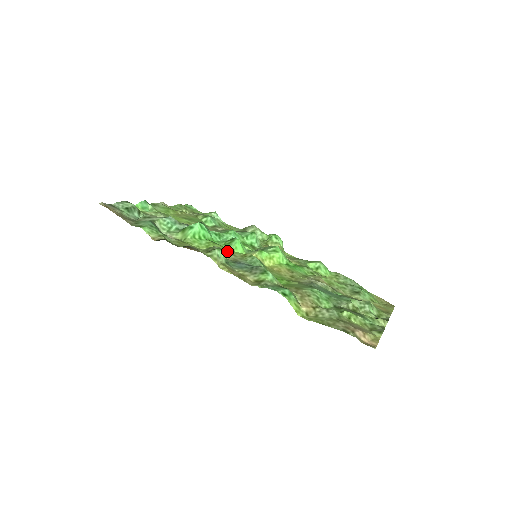
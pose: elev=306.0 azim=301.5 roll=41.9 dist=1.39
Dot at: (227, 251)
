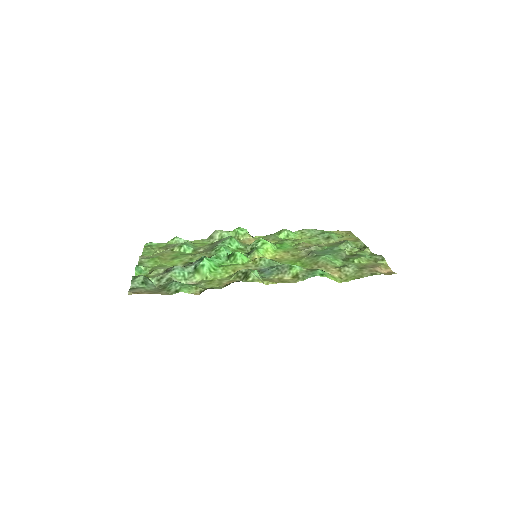
Dot at: (241, 267)
